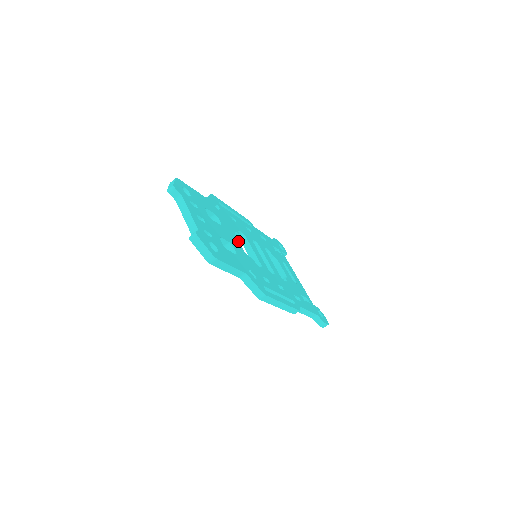
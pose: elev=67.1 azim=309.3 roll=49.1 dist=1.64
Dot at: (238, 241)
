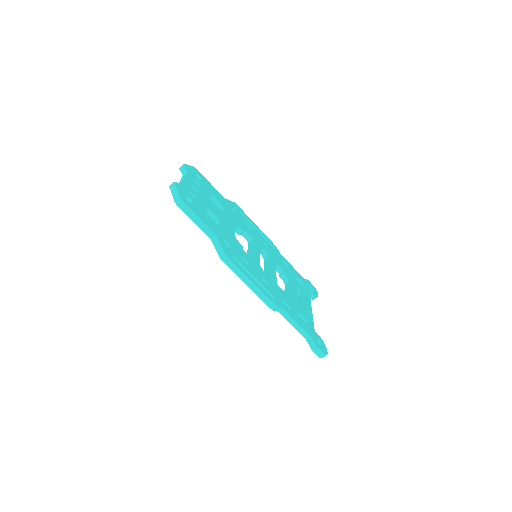
Dot at: (234, 229)
